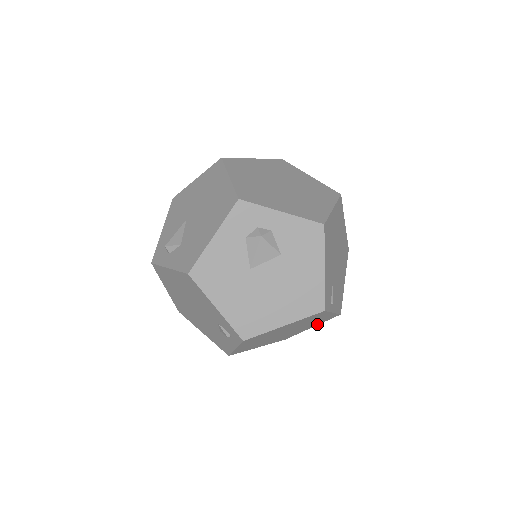
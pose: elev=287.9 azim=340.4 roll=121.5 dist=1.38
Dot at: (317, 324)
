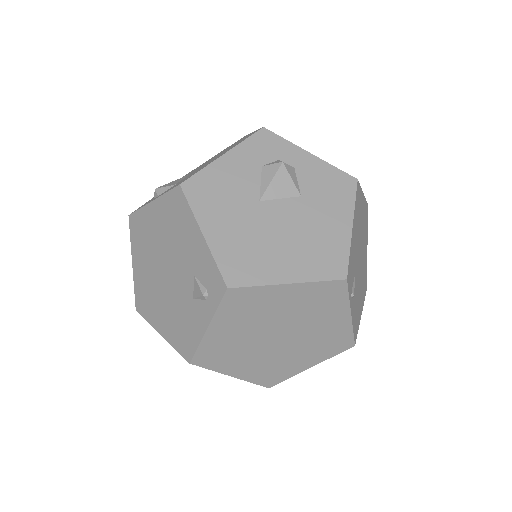
Dot at: (320, 359)
